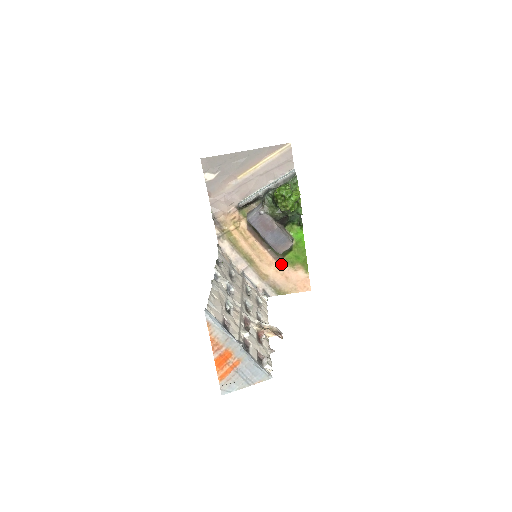
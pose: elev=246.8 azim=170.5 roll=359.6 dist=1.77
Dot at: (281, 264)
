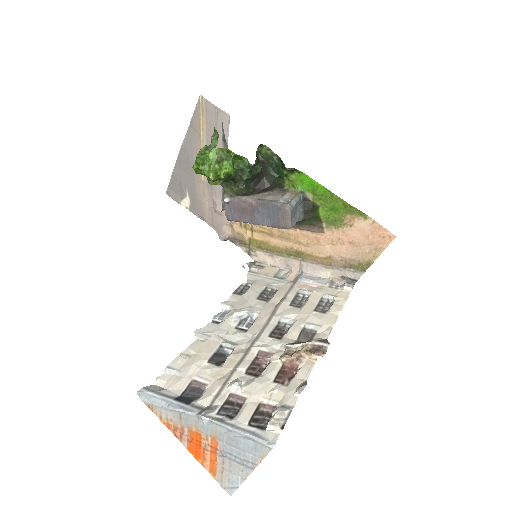
Dot at: (329, 232)
